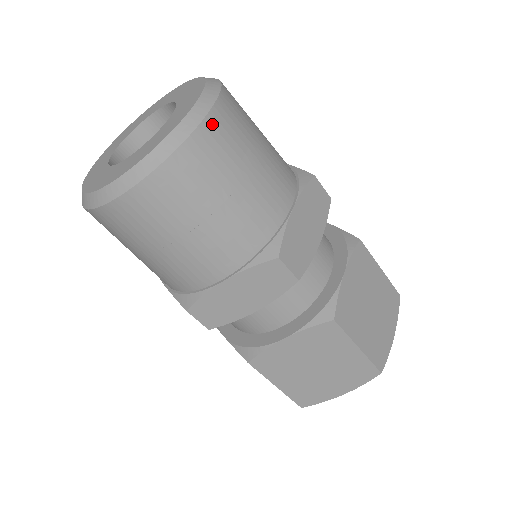
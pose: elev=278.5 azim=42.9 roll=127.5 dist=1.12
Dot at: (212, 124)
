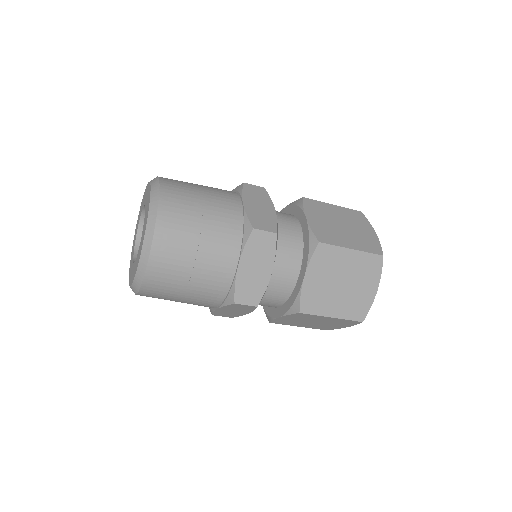
Dot at: (165, 192)
